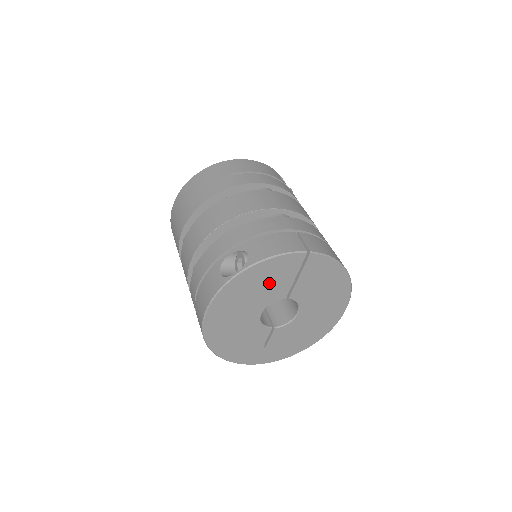
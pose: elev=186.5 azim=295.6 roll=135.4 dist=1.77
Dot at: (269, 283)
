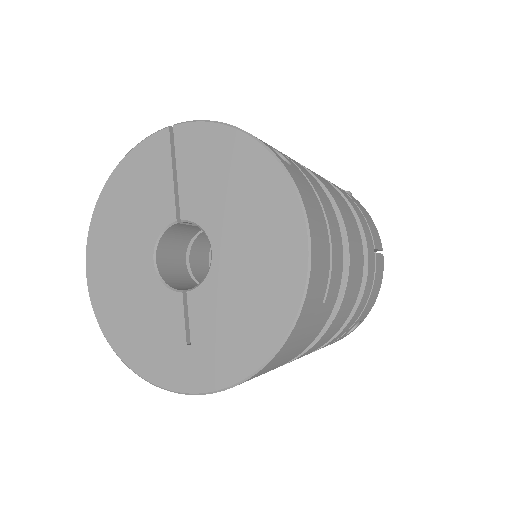
Dot at: (142, 197)
